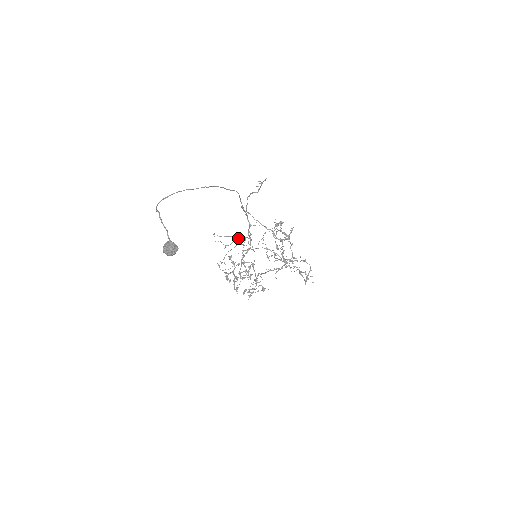
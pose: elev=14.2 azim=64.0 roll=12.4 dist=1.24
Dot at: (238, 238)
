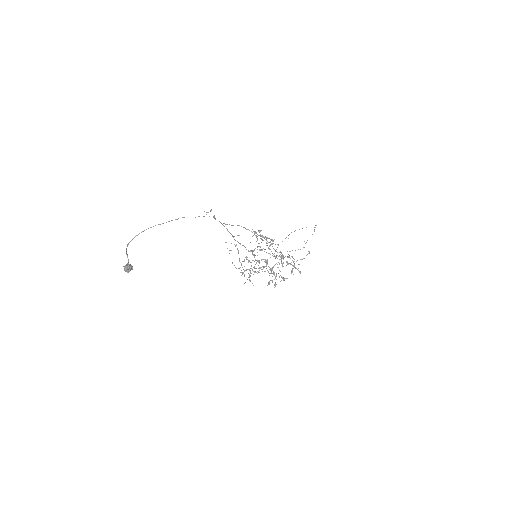
Dot at: (235, 245)
